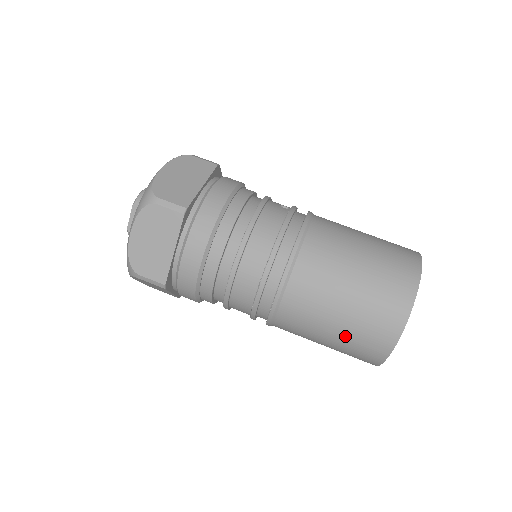
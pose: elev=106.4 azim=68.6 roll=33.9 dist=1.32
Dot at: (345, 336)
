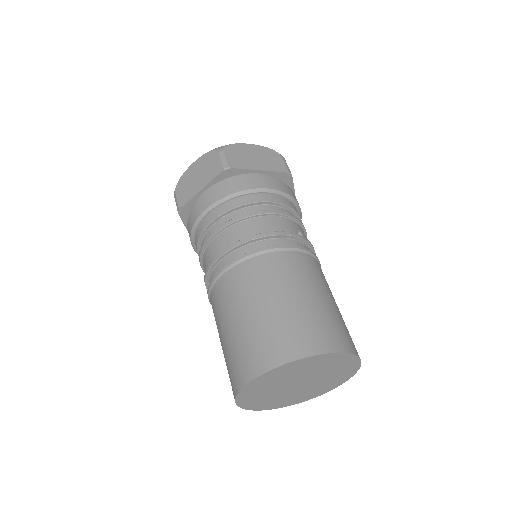
Dot at: (230, 344)
